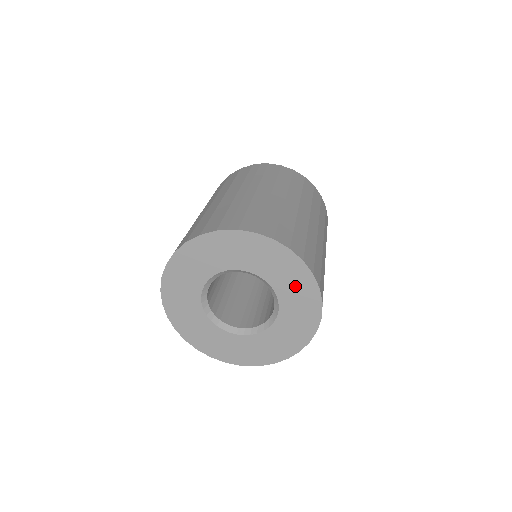
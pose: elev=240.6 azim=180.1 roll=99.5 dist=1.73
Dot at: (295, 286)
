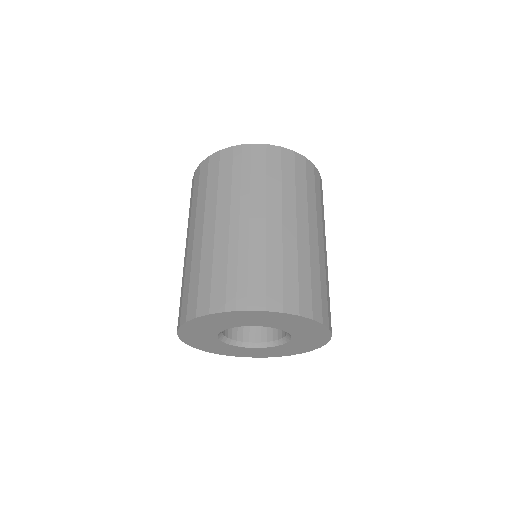
Dot at: (306, 329)
